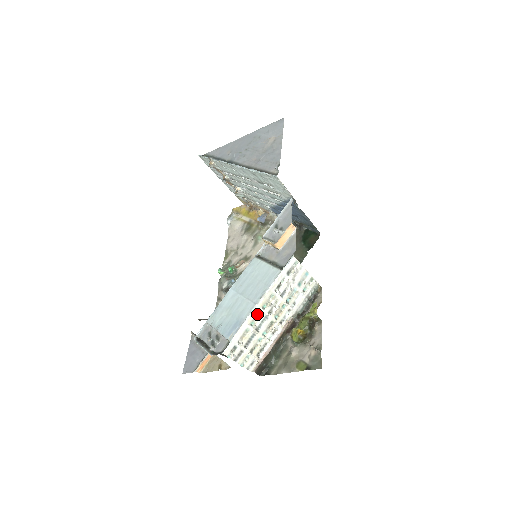
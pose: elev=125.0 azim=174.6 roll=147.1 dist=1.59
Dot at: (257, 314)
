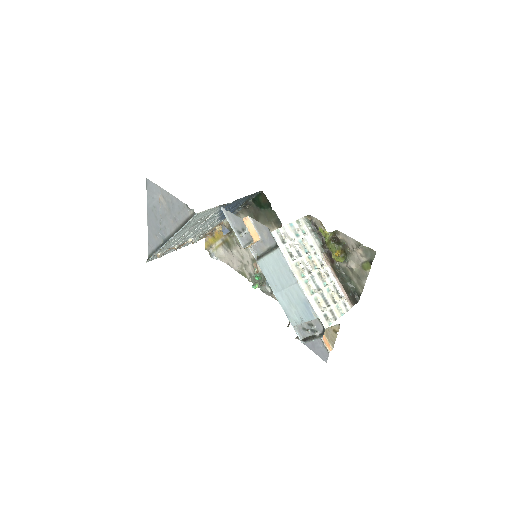
Dot at: (306, 285)
